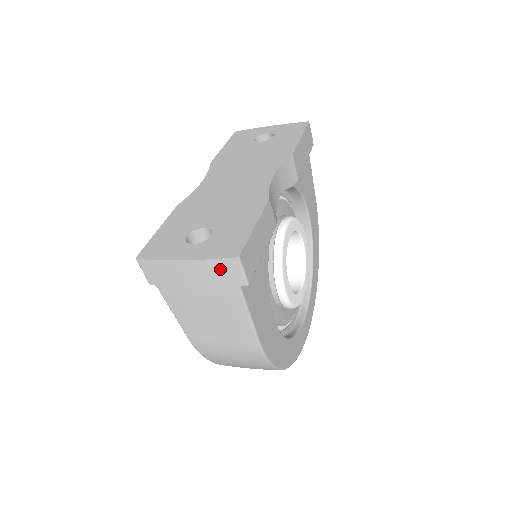
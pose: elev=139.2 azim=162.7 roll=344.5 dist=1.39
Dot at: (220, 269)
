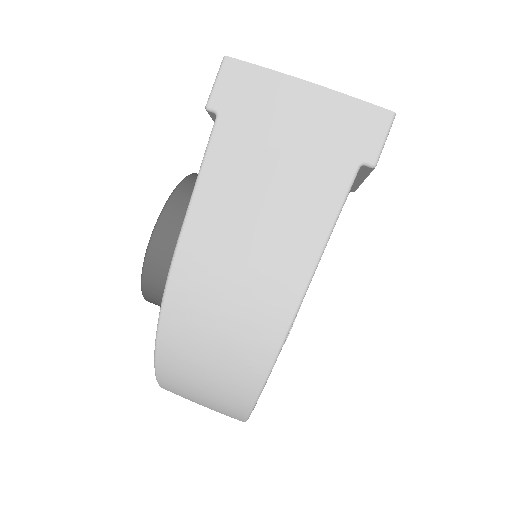
Dot at: (355, 119)
